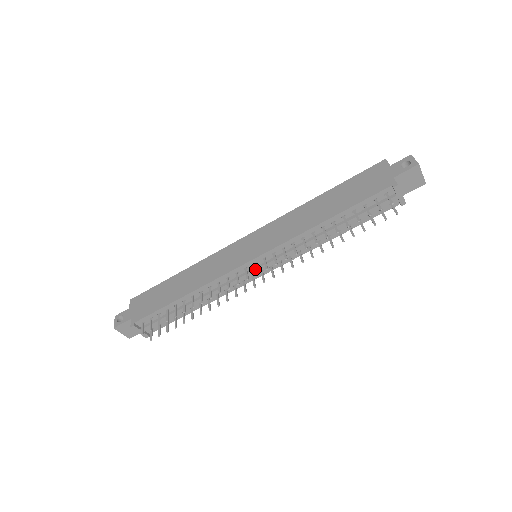
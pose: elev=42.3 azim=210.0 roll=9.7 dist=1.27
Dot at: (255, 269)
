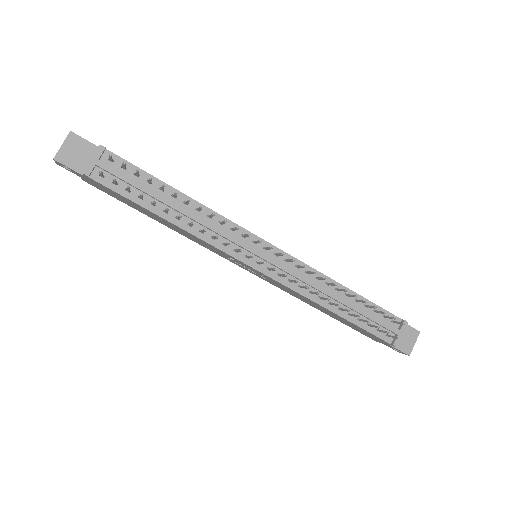
Dot at: (269, 247)
